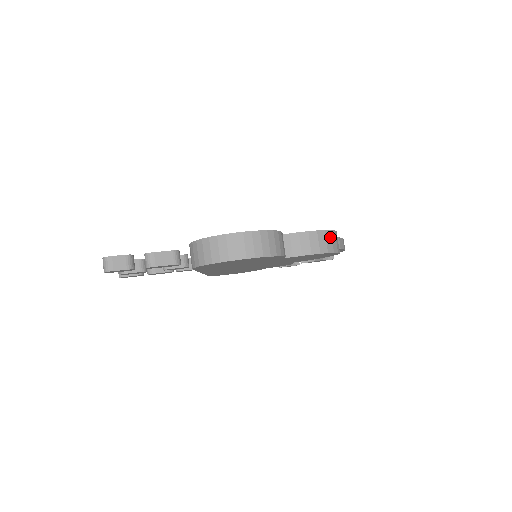
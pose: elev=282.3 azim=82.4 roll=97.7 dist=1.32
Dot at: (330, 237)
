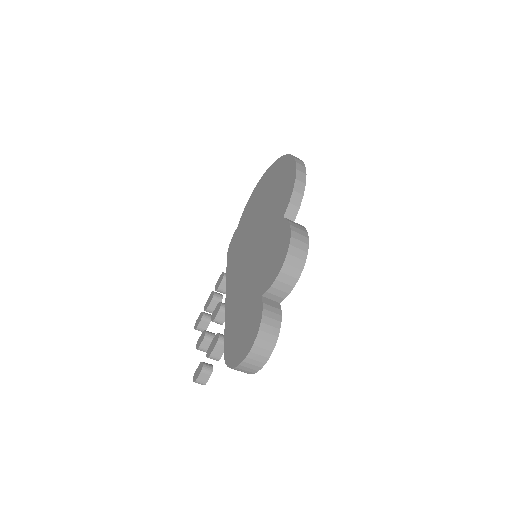
Dot at: (292, 258)
